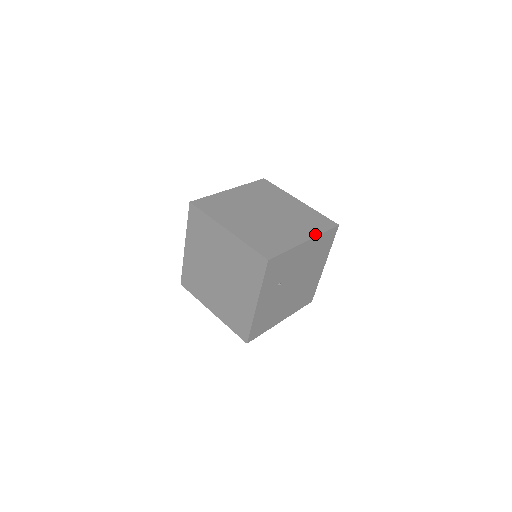
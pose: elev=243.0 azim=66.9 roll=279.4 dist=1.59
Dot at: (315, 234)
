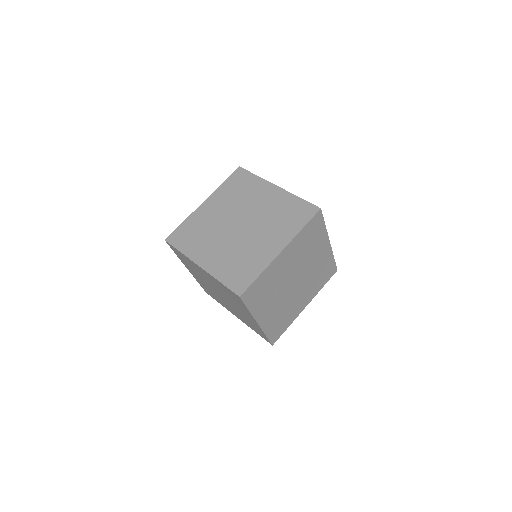
Dot at: (292, 236)
